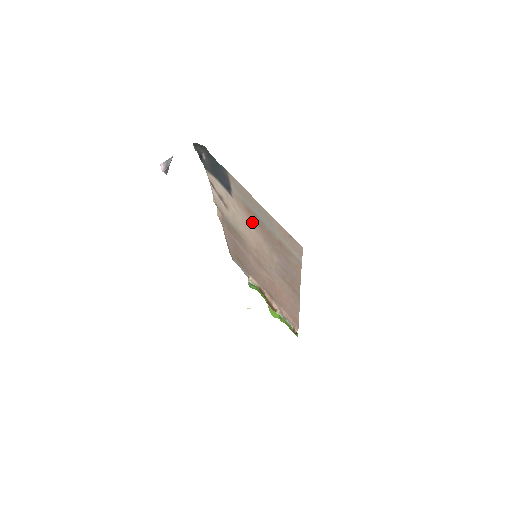
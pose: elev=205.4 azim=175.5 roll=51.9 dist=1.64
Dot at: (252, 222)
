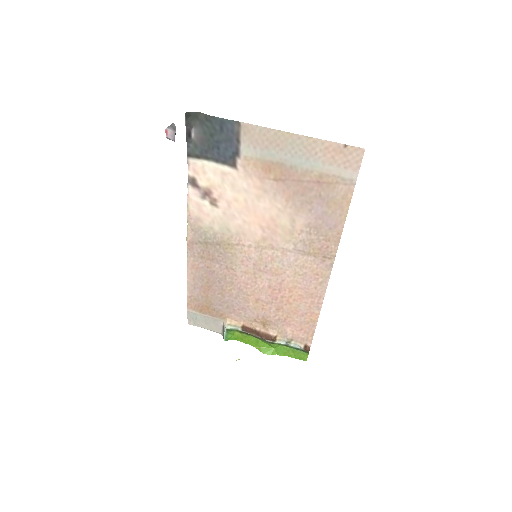
Dot at: (268, 186)
